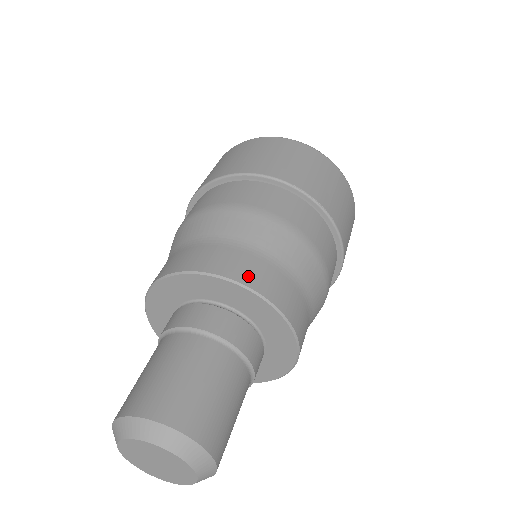
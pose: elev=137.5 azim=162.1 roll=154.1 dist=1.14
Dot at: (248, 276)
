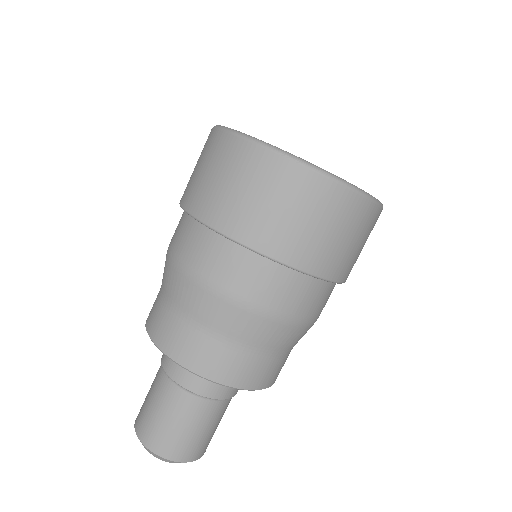
Dot at: (268, 380)
